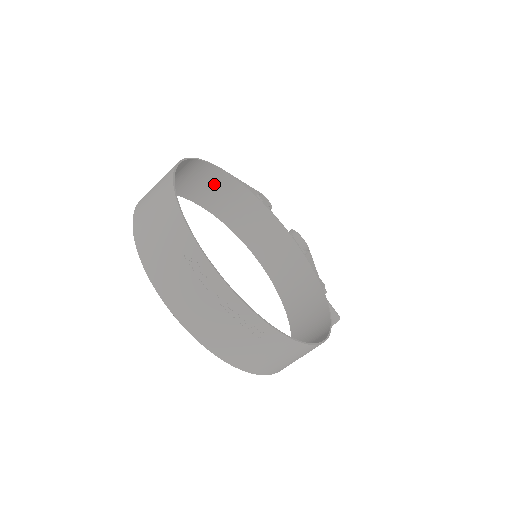
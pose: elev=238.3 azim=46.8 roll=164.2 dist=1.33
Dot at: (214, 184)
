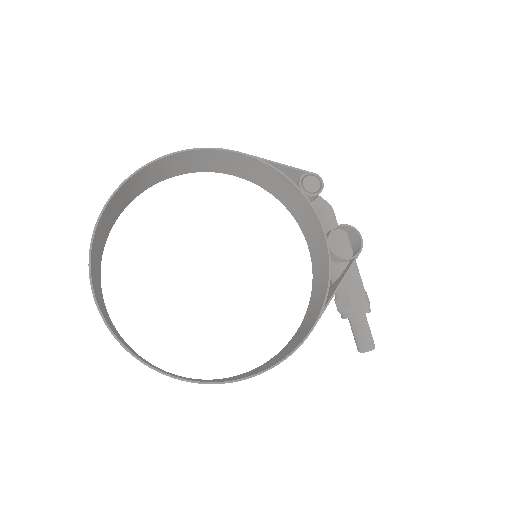
Dot at: (244, 164)
